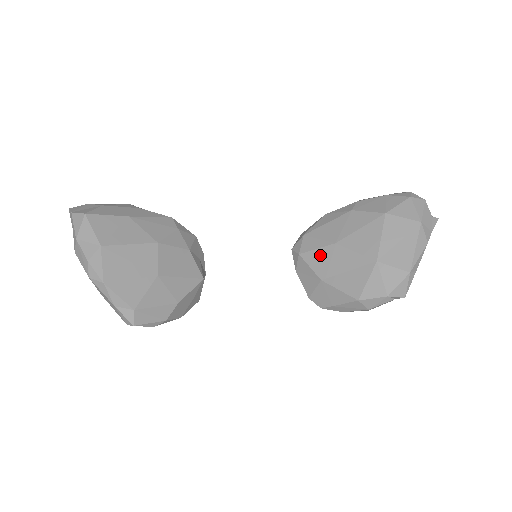
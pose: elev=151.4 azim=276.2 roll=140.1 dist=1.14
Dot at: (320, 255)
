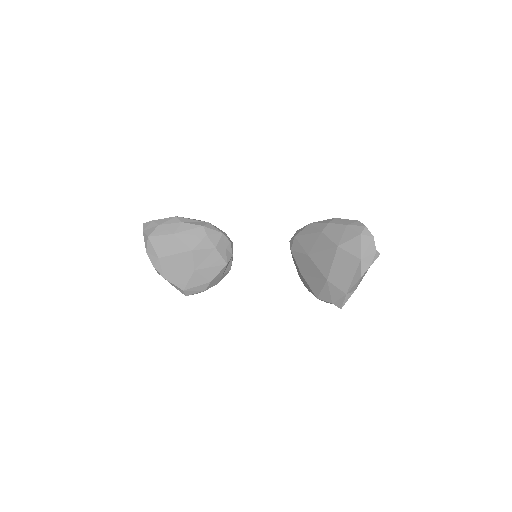
Dot at: (300, 258)
